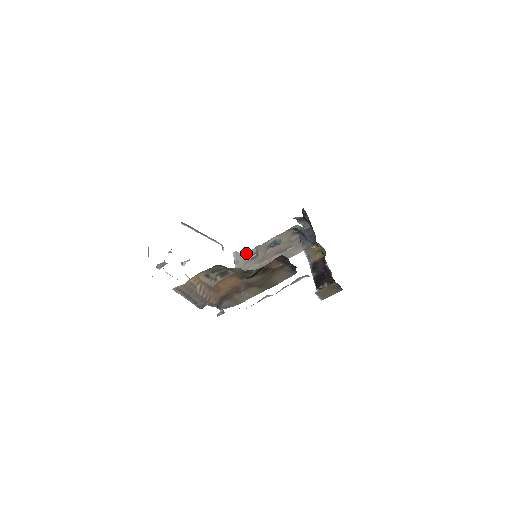
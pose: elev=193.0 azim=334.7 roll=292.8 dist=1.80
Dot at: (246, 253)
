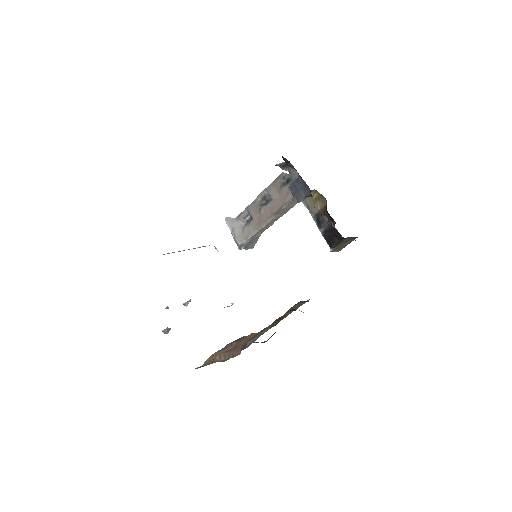
Dot at: (238, 217)
